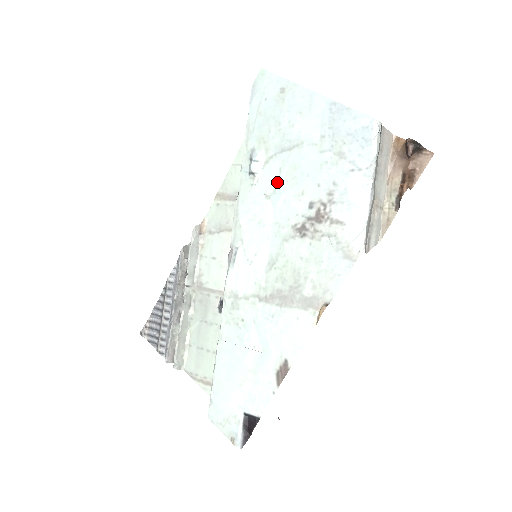
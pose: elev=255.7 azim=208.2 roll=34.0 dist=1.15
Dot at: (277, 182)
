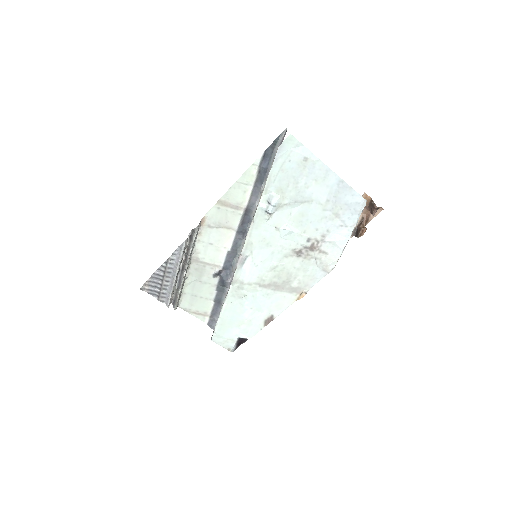
Dot at: (287, 221)
